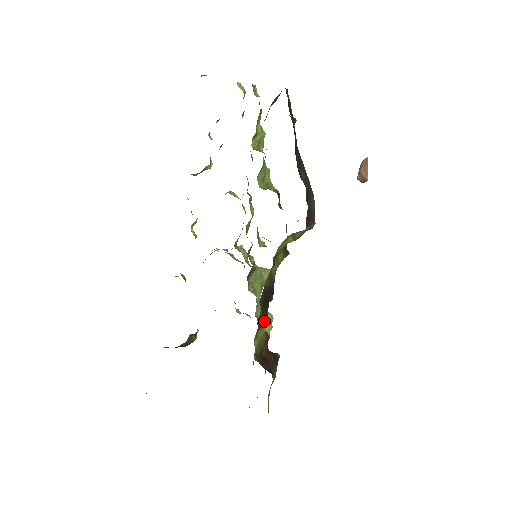
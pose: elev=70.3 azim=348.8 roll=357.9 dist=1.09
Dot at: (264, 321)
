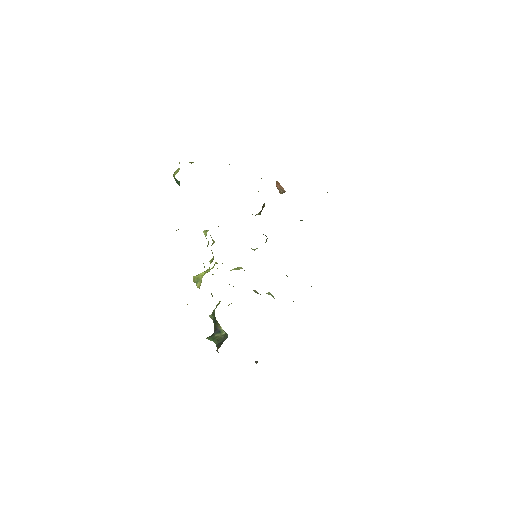
Dot at: occluded
